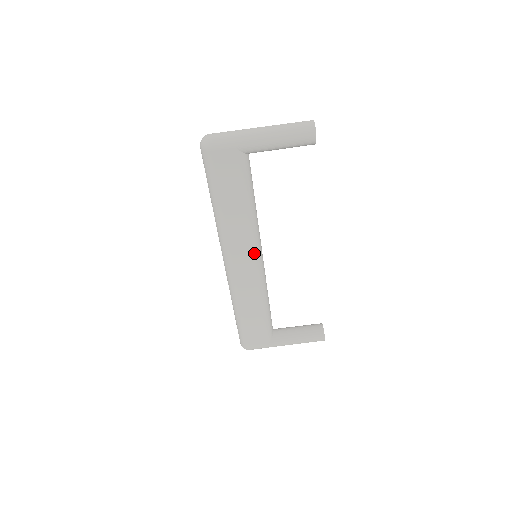
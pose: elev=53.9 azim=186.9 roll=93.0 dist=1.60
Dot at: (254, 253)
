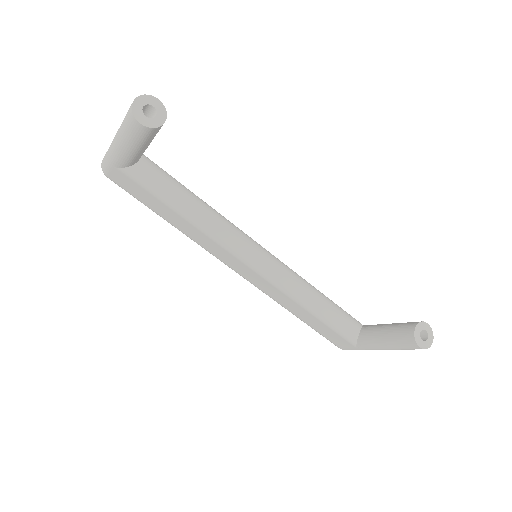
Dot at: (239, 258)
